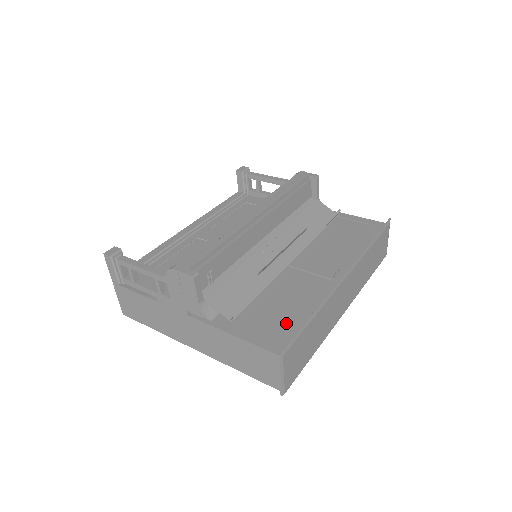
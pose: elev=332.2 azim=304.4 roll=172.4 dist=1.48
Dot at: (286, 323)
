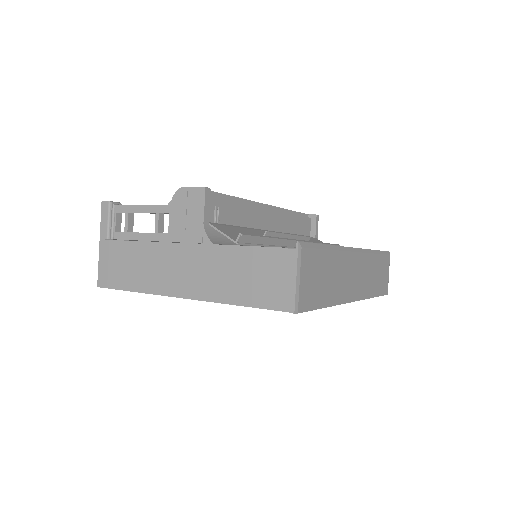
Dot at: occluded
